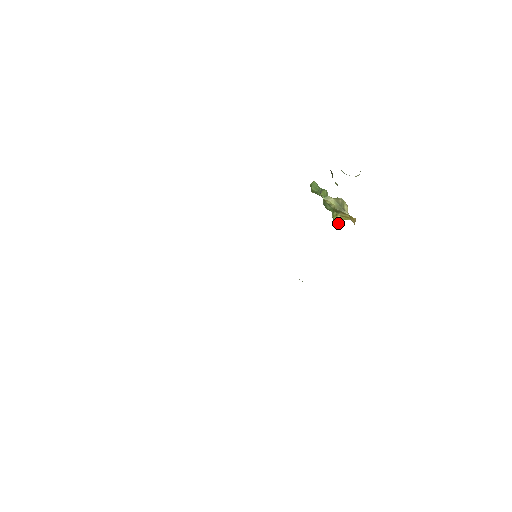
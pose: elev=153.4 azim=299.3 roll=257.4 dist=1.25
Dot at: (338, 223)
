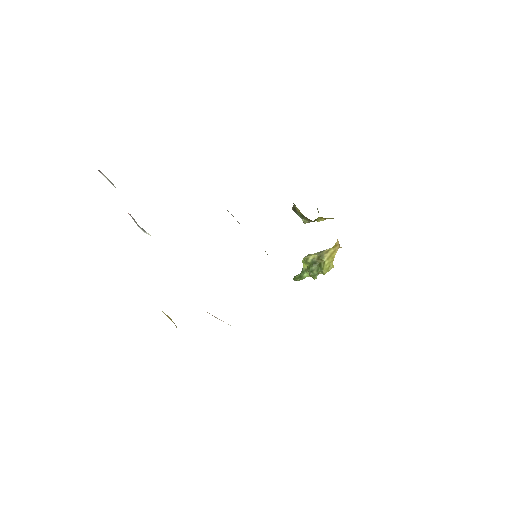
Dot at: (330, 269)
